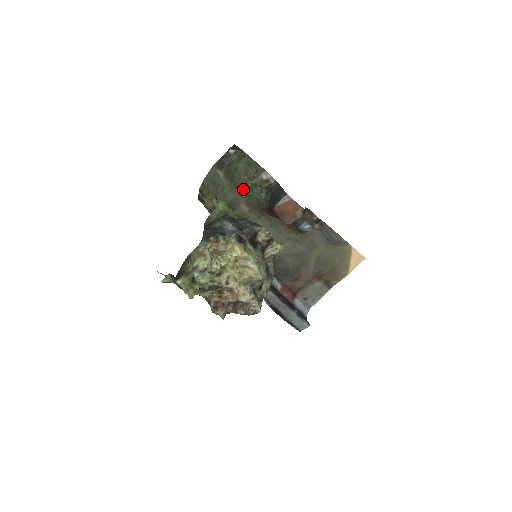
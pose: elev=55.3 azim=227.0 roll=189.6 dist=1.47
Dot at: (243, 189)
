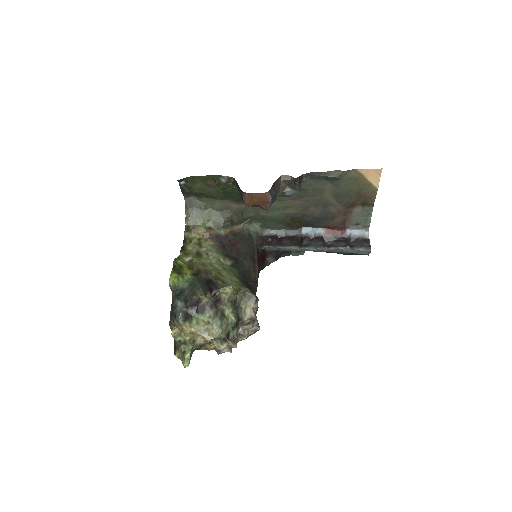
Dot at: (220, 195)
